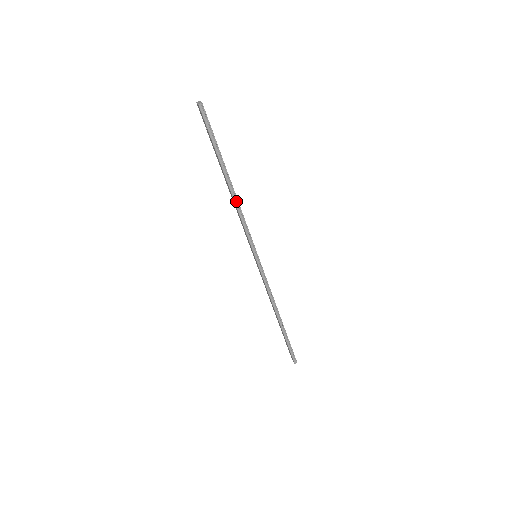
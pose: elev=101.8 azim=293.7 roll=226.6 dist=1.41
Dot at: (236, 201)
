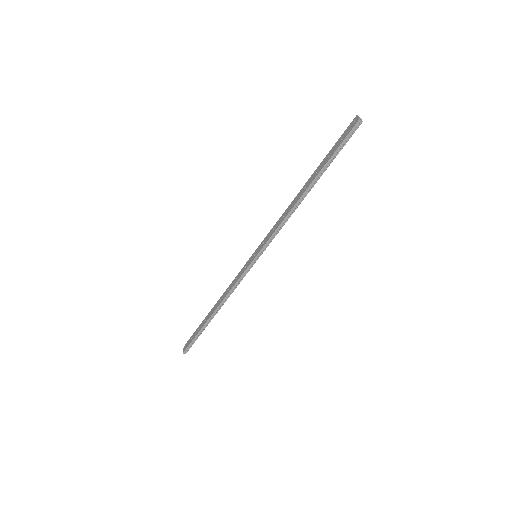
Dot at: (295, 207)
